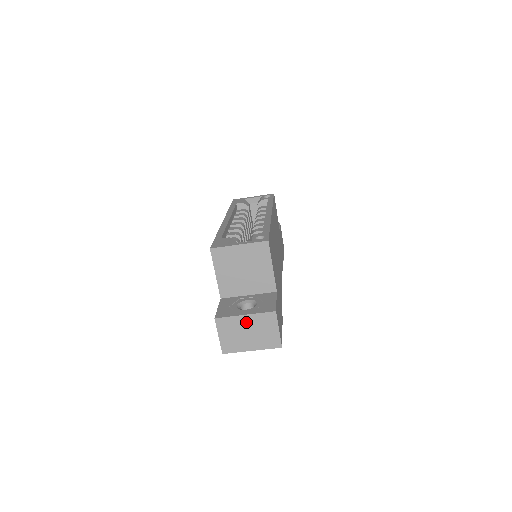
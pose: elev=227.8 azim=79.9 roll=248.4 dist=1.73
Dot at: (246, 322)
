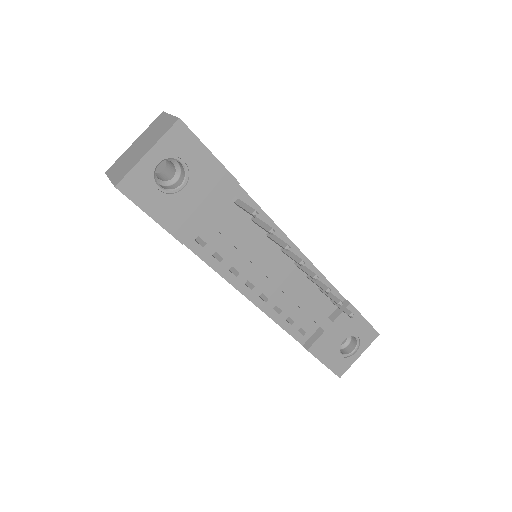
Dot at: (136, 144)
